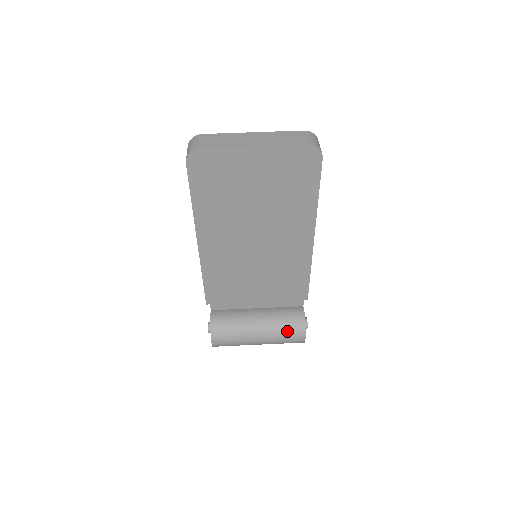
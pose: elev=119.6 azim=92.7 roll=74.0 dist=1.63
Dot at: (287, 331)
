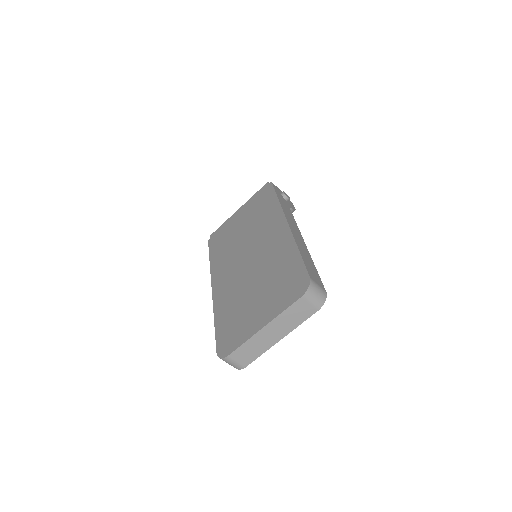
Dot at: occluded
